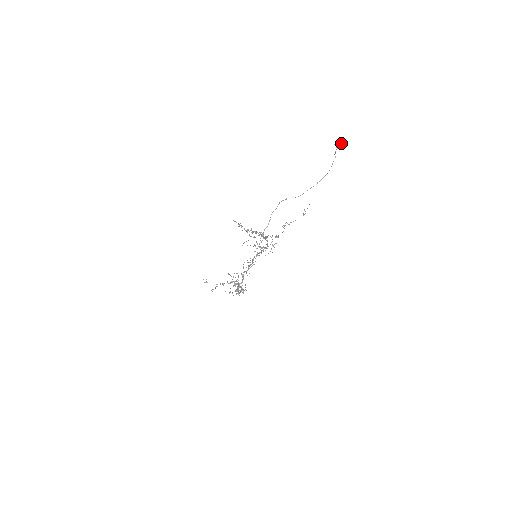
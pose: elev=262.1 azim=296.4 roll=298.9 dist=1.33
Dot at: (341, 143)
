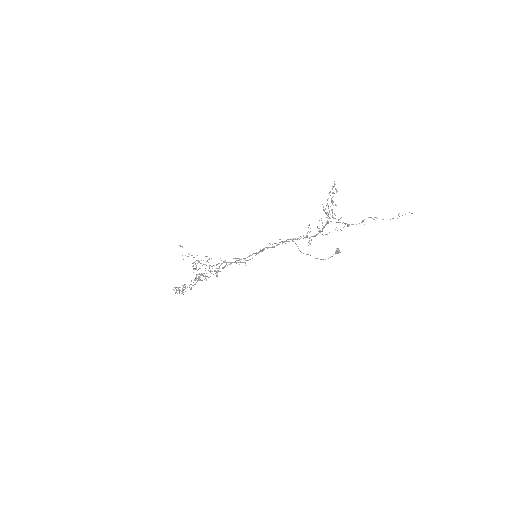
Dot at: (340, 252)
